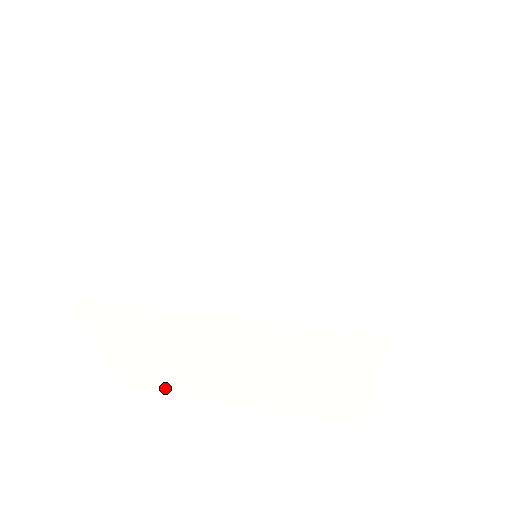
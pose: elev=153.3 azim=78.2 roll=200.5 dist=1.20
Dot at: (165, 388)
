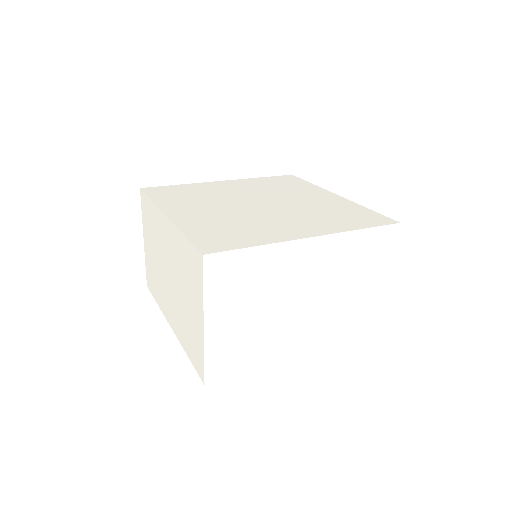
Dot at: (249, 360)
